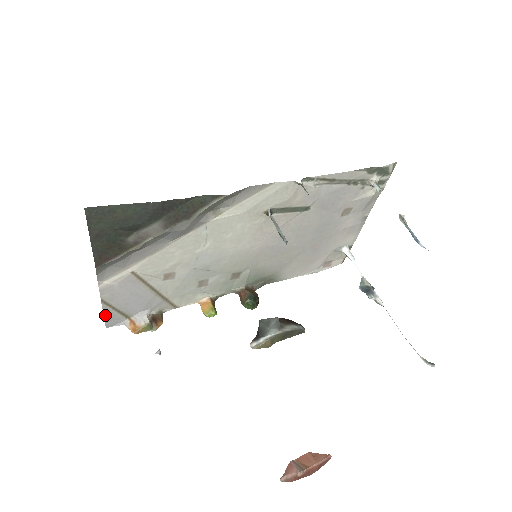
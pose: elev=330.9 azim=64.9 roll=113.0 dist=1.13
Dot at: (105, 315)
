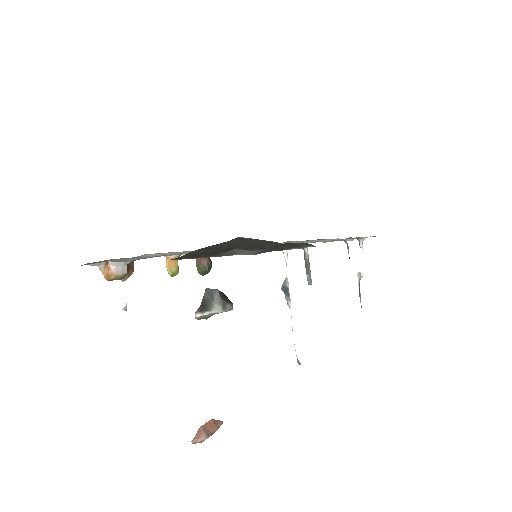
Dot at: occluded
